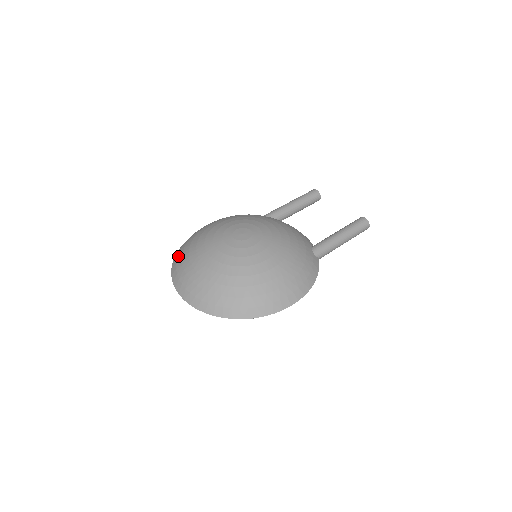
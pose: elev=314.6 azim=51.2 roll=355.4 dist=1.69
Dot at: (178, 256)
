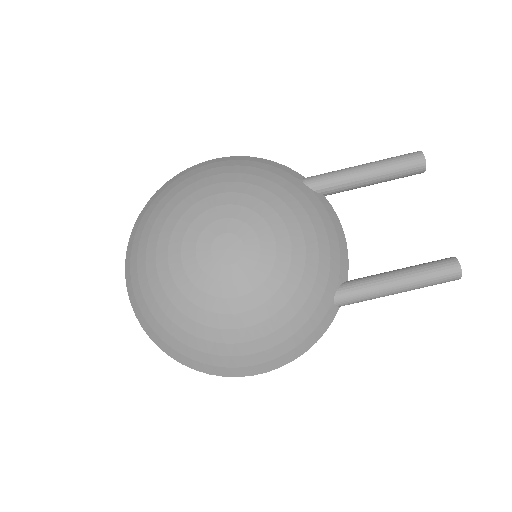
Dot at: (146, 212)
